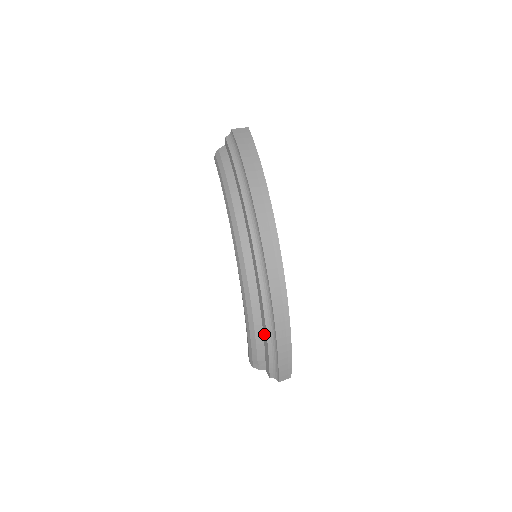
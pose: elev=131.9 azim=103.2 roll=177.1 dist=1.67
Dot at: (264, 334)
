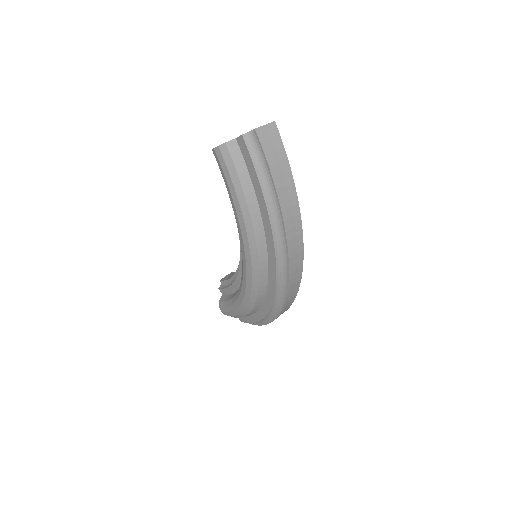
Dot at: (256, 316)
